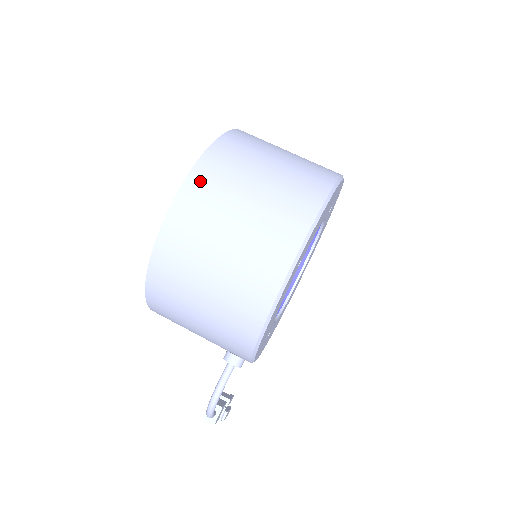
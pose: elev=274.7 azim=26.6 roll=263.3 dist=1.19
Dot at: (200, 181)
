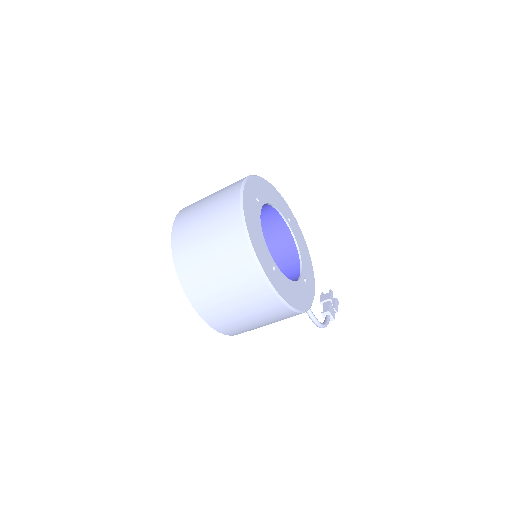
Dot at: (194, 294)
